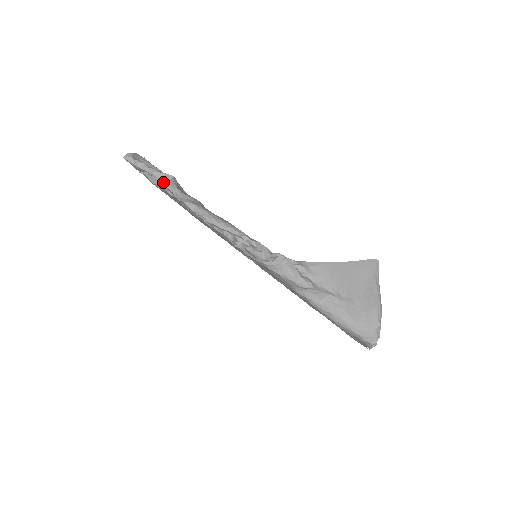
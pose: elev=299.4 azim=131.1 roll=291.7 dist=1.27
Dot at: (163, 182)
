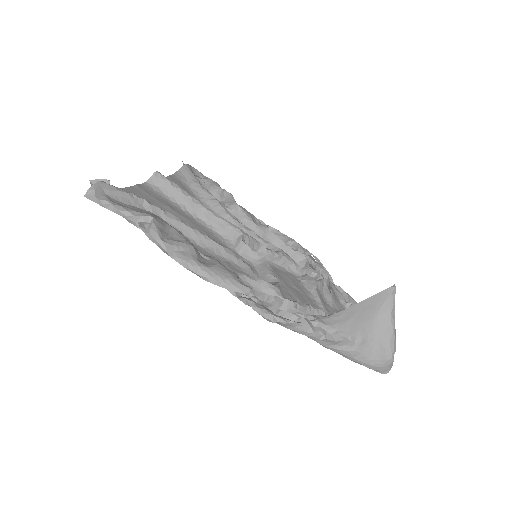
Dot at: (142, 230)
